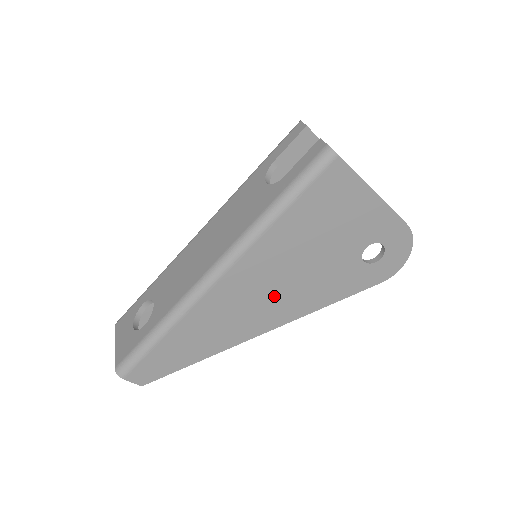
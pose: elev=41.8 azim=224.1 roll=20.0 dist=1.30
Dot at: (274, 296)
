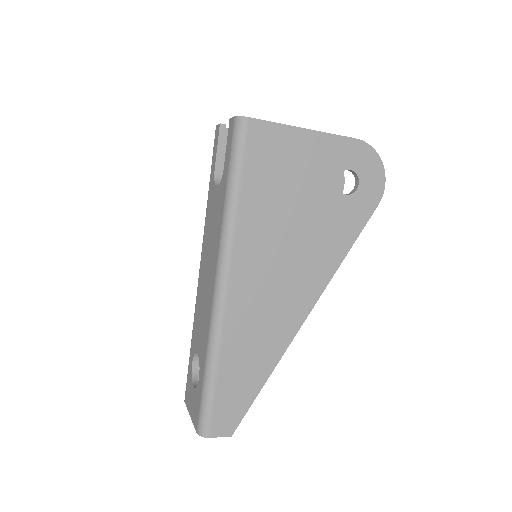
Dot at: (289, 275)
